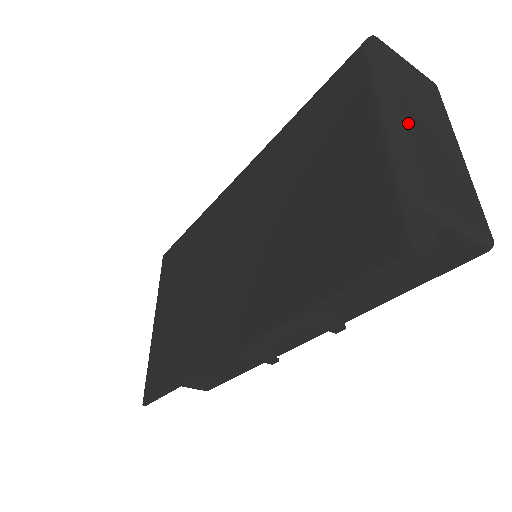
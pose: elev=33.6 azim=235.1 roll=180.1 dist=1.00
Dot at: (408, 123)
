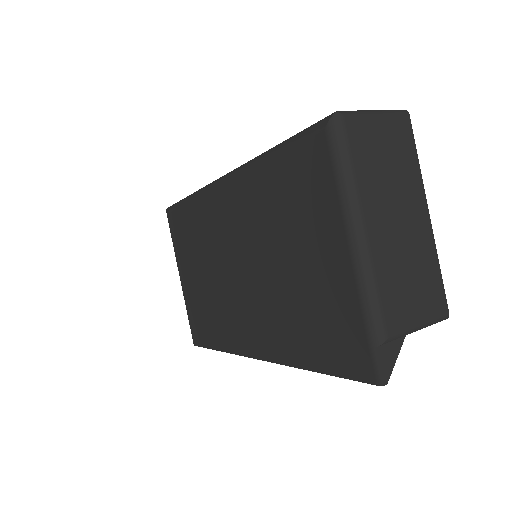
Dot at: (376, 241)
